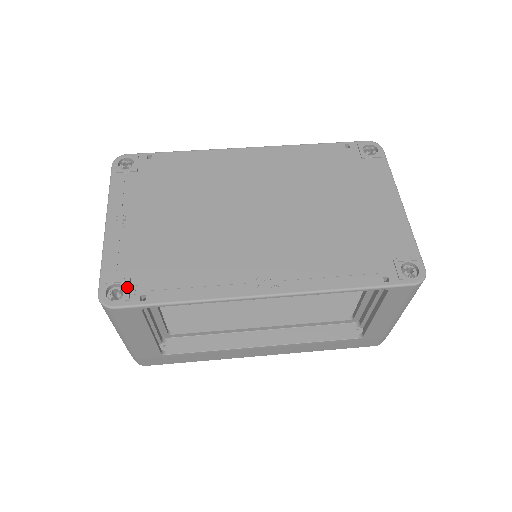
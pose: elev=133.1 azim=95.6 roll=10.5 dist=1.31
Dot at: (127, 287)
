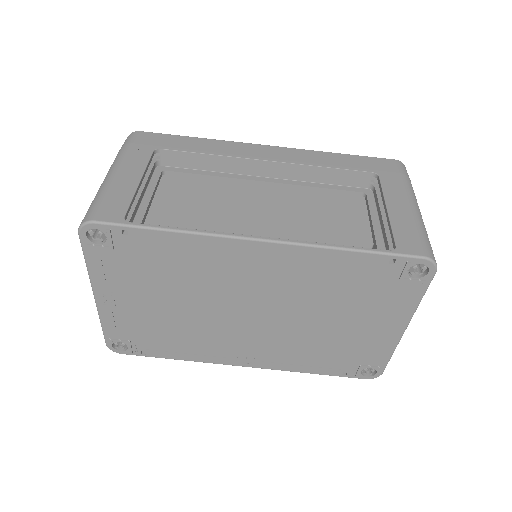
Dot at: (129, 347)
